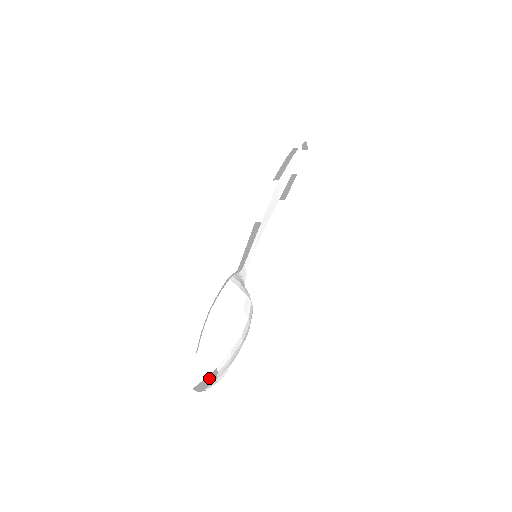
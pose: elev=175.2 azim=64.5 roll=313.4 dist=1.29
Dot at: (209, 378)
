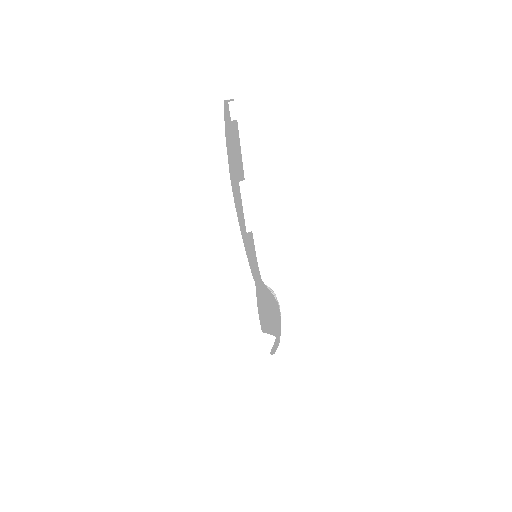
Dot at: (271, 341)
